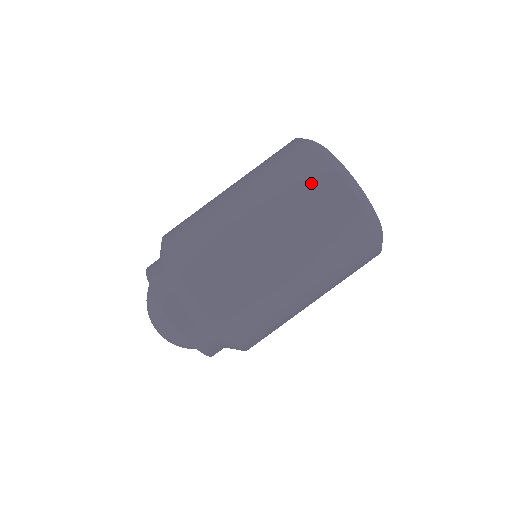
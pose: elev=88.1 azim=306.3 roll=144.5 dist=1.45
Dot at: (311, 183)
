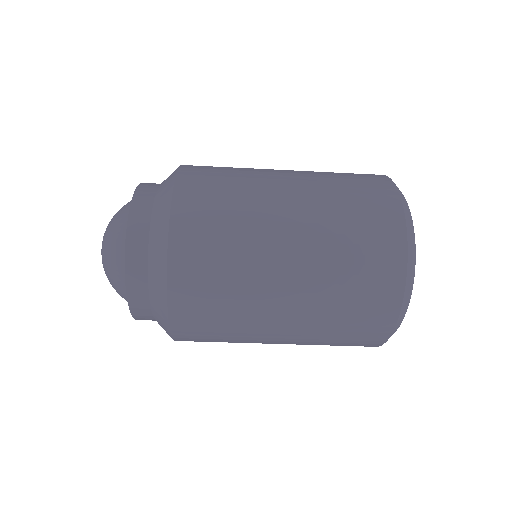
Dot at: (368, 305)
